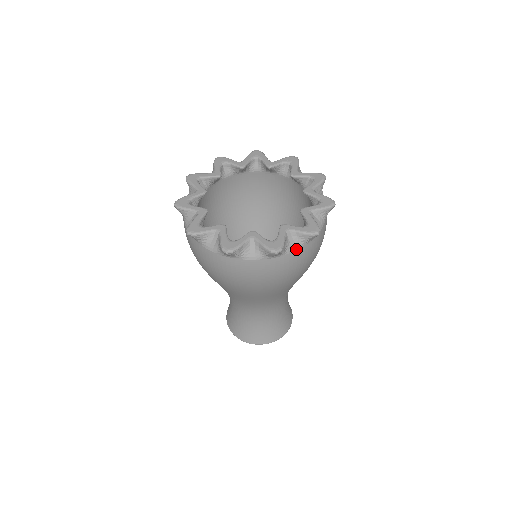
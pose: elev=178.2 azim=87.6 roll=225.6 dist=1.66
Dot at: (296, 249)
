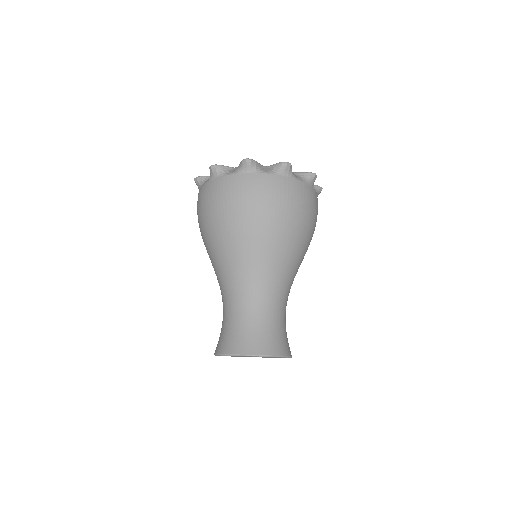
Dot at: (231, 174)
